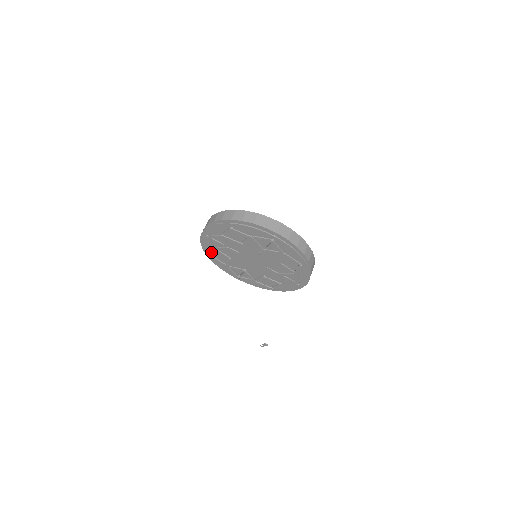
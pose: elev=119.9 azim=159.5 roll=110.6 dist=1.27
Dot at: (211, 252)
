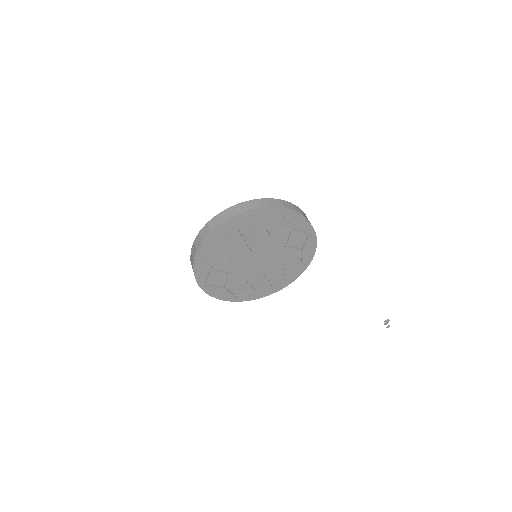
Dot at: (228, 294)
